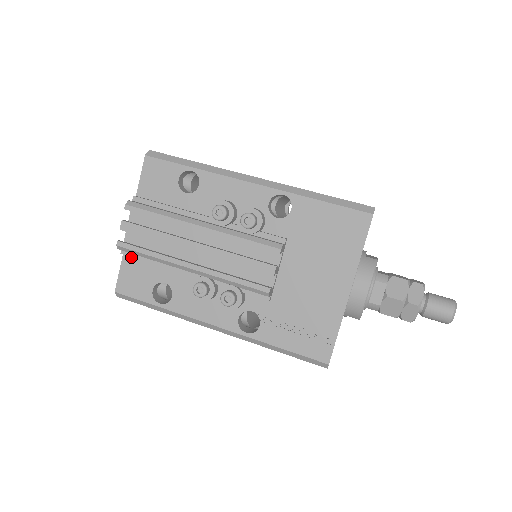
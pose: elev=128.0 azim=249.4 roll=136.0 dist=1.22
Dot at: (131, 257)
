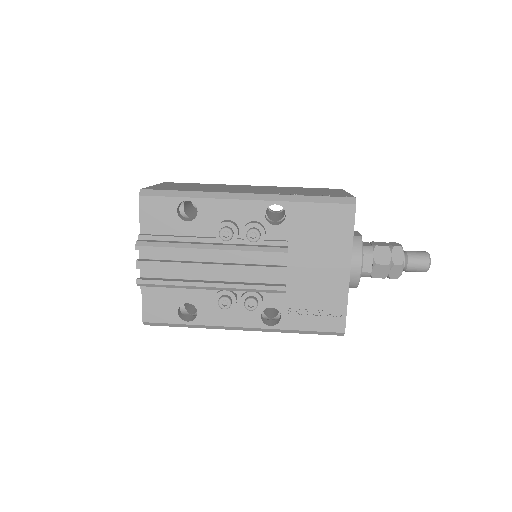
Dot at: (150, 289)
